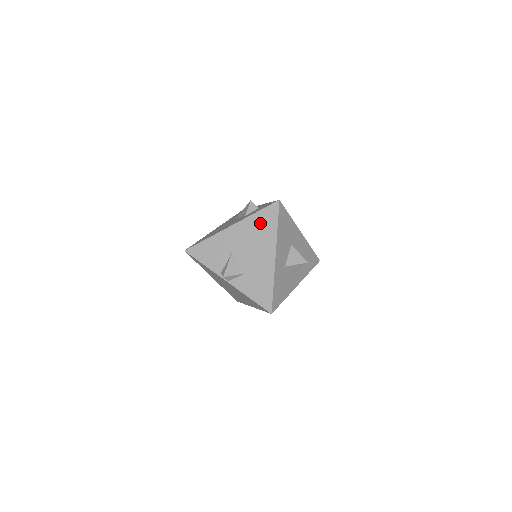
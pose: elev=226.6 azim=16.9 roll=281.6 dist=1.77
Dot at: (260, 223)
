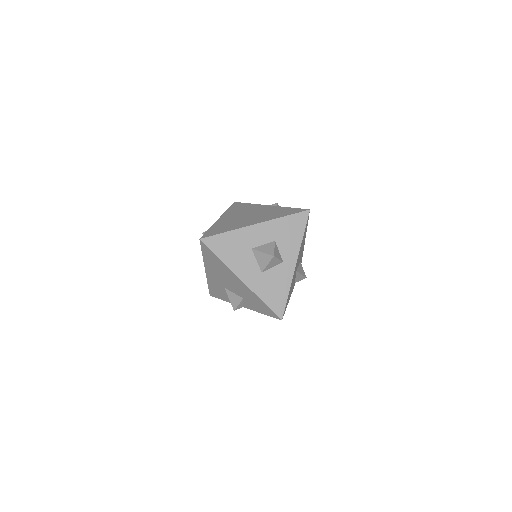
Dot at: (211, 261)
